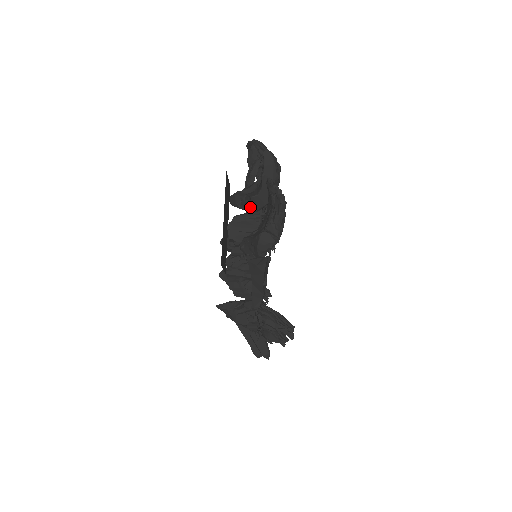
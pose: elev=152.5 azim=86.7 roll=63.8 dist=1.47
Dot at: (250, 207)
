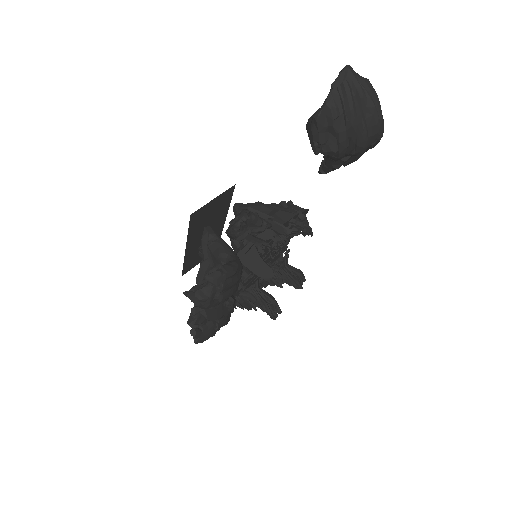
Dot at: occluded
